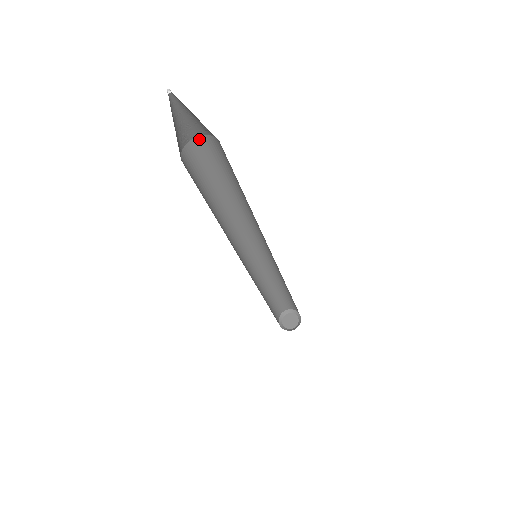
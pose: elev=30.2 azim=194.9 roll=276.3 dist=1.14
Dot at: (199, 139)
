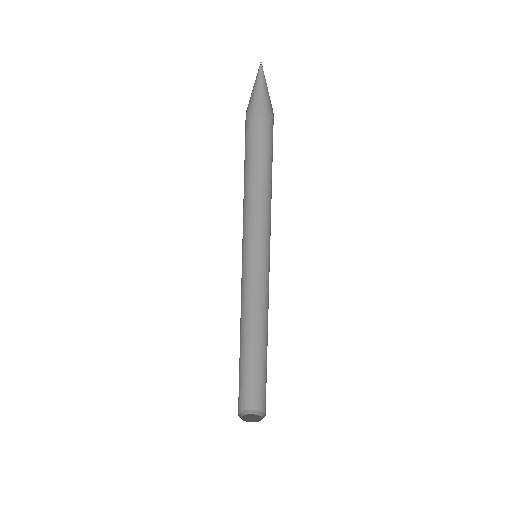
Dot at: (268, 120)
